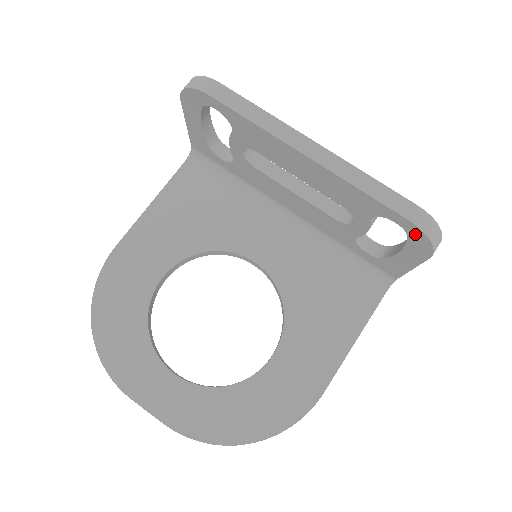
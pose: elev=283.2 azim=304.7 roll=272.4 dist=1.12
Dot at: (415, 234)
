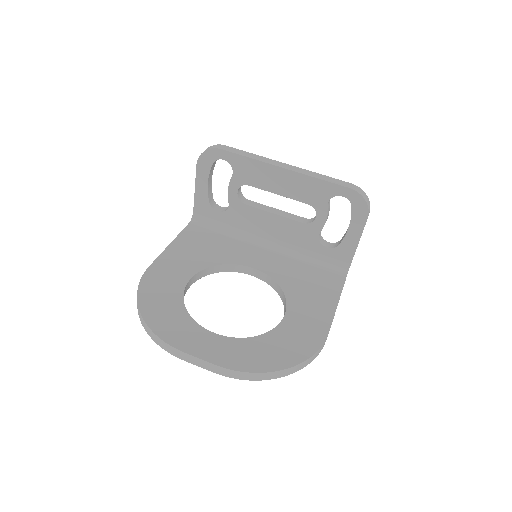
Dot at: (355, 199)
